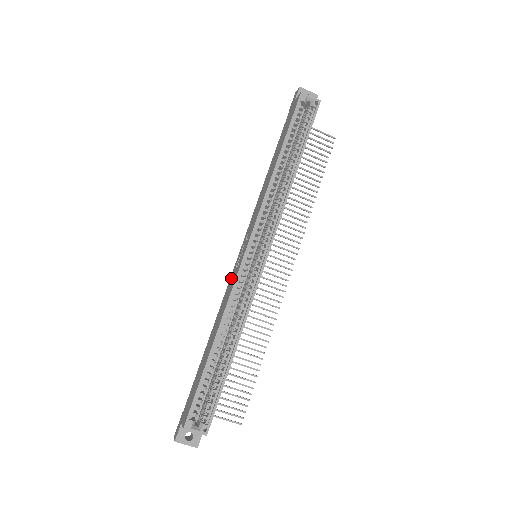
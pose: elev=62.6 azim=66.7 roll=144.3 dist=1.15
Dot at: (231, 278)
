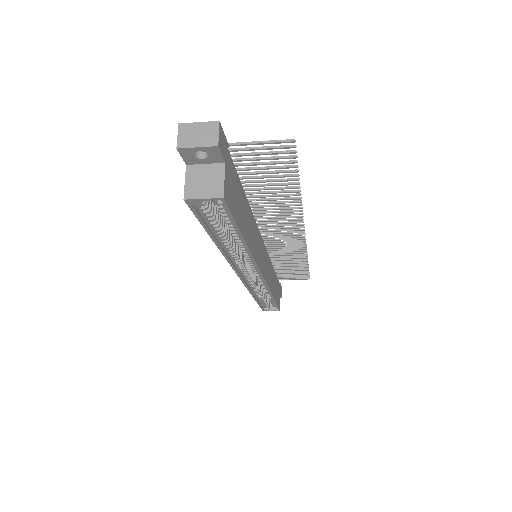
Dot at: occluded
